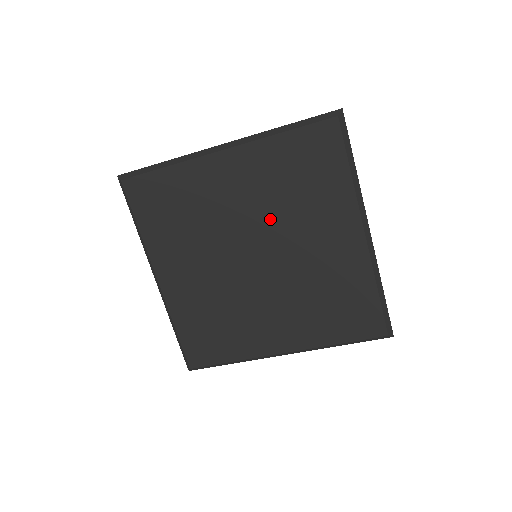
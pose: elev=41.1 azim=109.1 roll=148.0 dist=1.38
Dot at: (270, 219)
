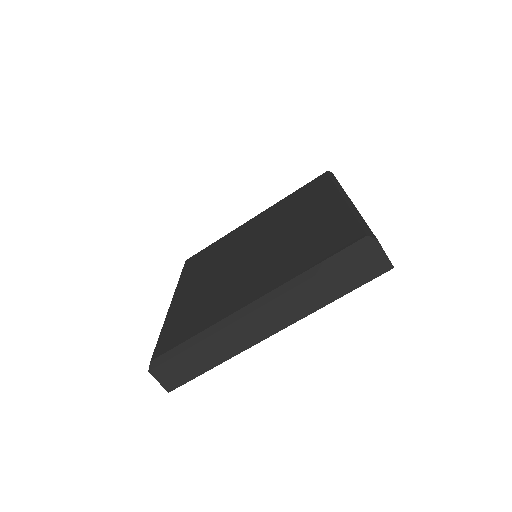
Dot at: (272, 227)
